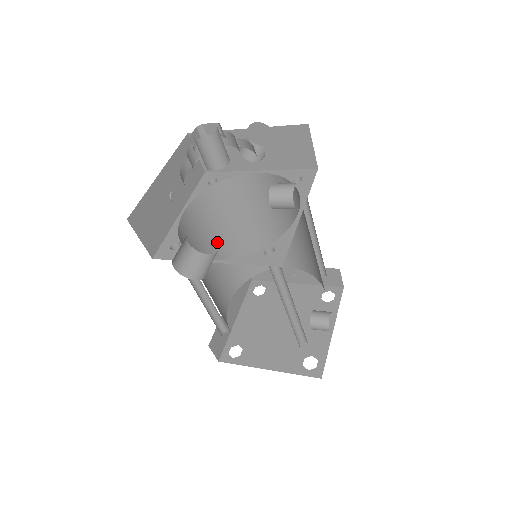
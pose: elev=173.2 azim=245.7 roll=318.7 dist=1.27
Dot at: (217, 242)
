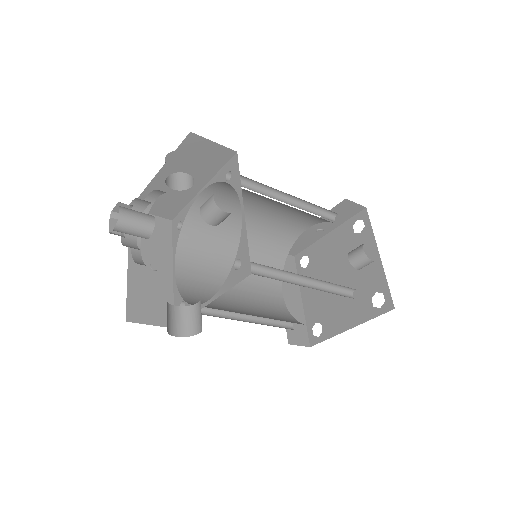
Dot at: (227, 262)
